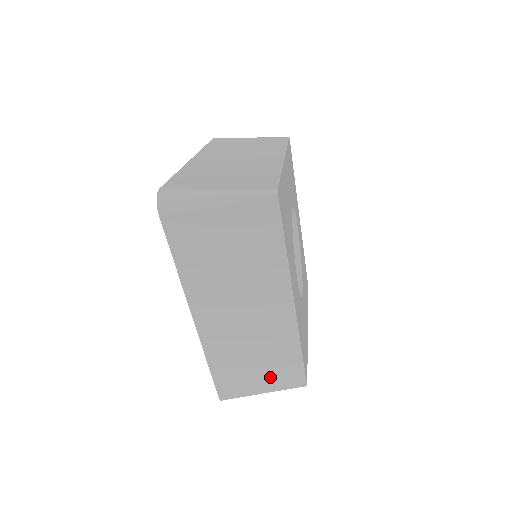
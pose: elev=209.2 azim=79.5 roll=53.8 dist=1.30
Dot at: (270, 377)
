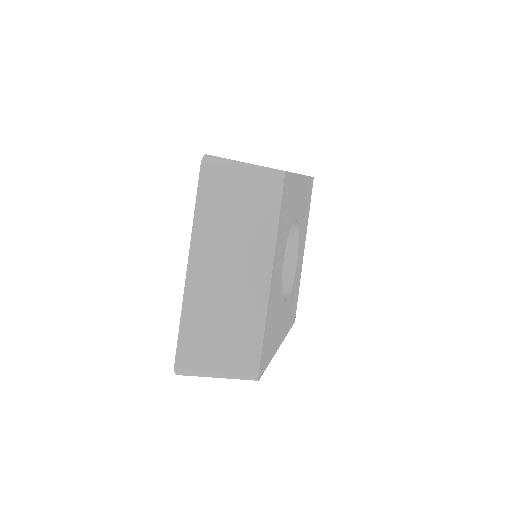
Dot at: occluded
